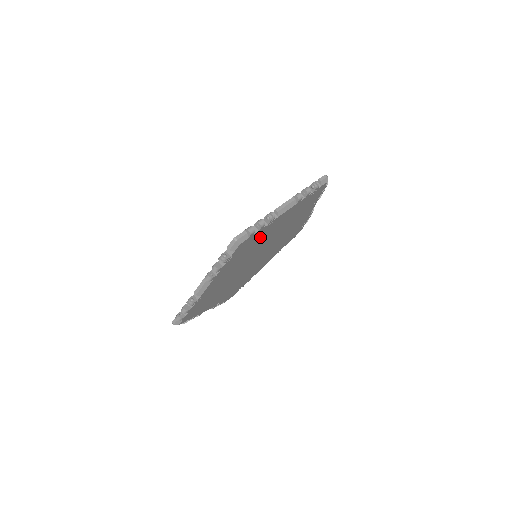
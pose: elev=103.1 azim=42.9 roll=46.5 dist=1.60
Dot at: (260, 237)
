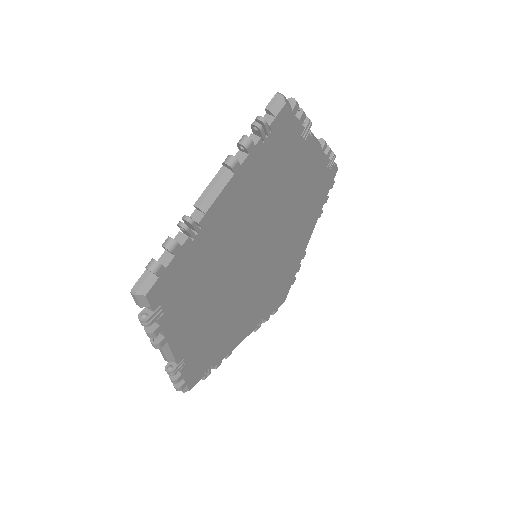
Dot at: (288, 162)
